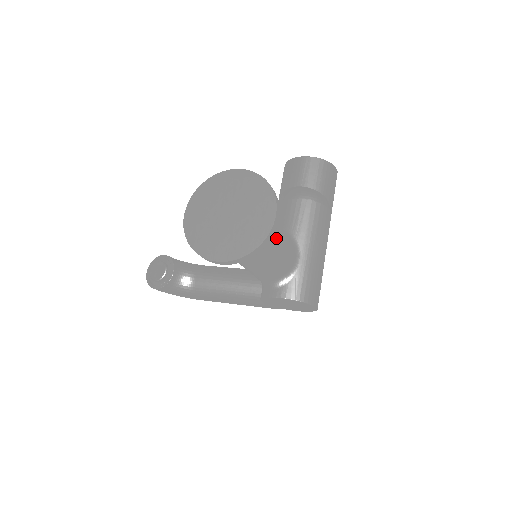
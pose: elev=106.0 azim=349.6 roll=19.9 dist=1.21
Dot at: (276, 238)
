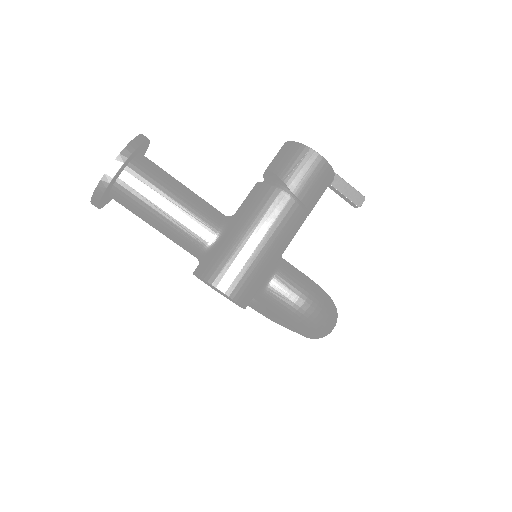
Dot at: (162, 198)
